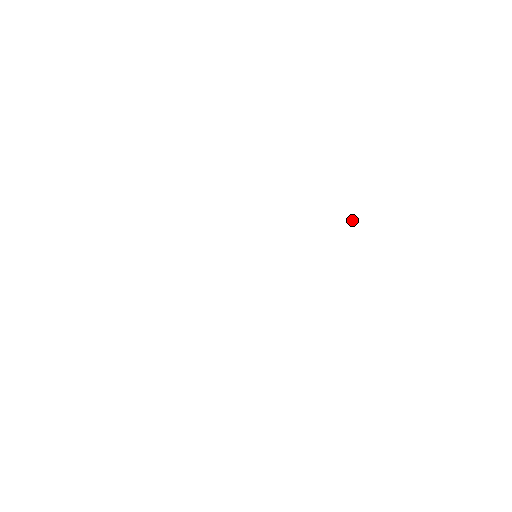
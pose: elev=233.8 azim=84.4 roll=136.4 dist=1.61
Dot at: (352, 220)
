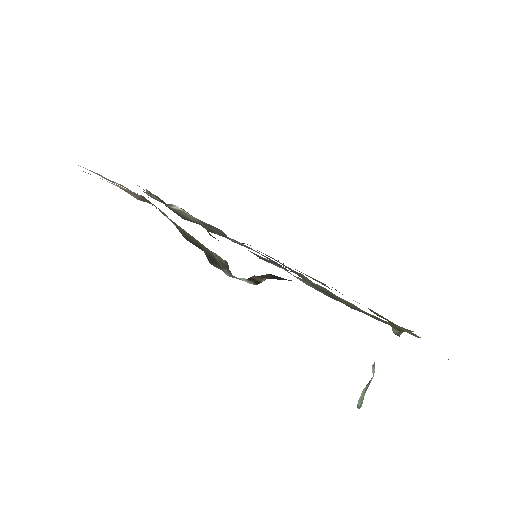
Dot at: (373, 373)
